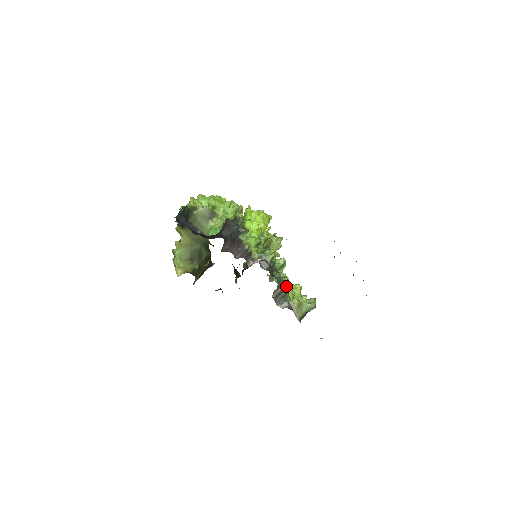
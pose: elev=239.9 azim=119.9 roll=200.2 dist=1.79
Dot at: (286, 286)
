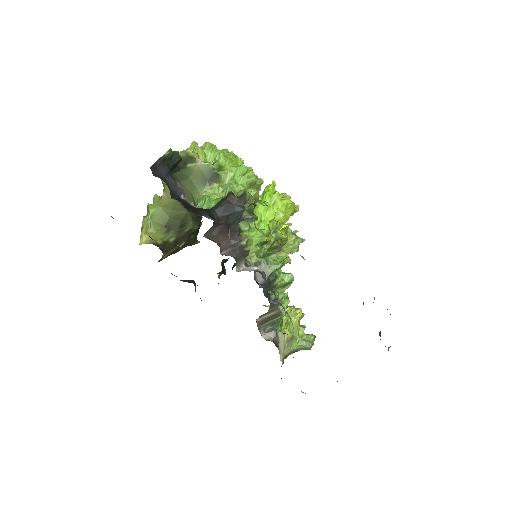
Dot at: (282, 311)
